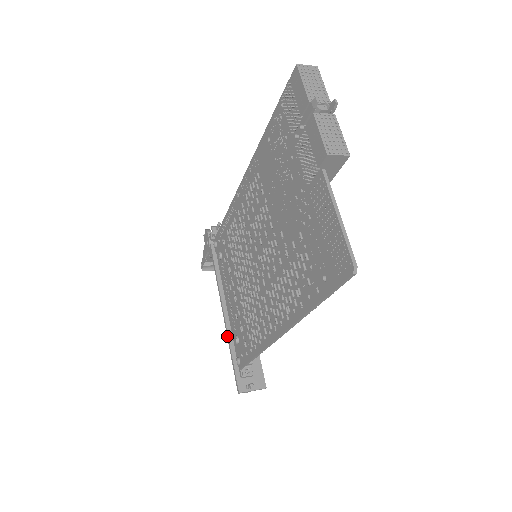
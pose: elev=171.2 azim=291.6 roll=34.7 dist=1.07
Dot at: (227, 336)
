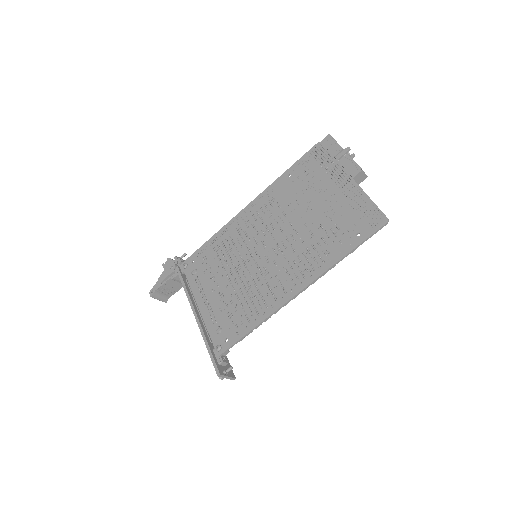
Dot at: (202, 332)
